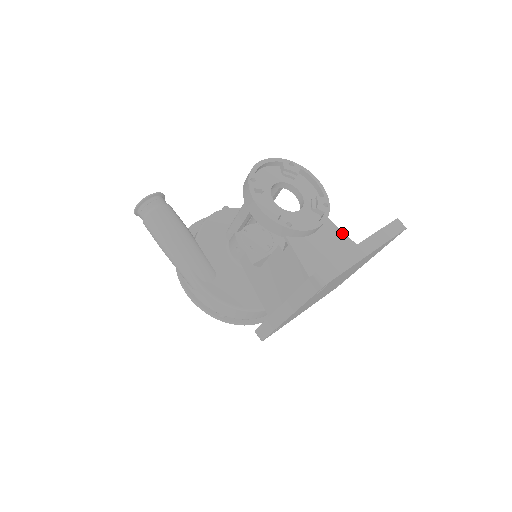
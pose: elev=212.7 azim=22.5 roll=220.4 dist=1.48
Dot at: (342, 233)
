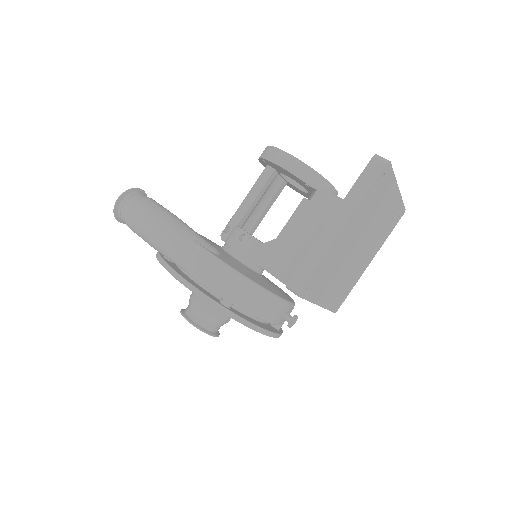
Dot at: occluded
